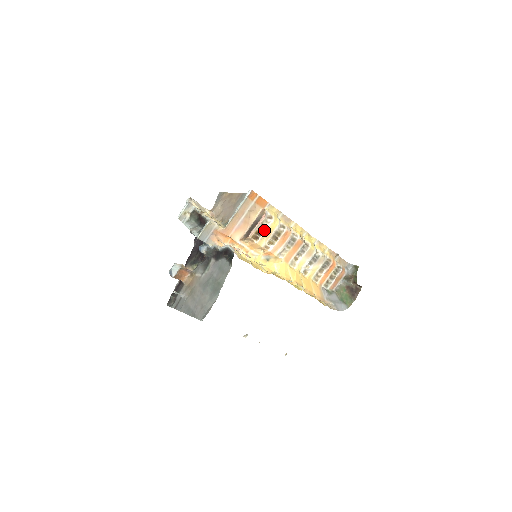
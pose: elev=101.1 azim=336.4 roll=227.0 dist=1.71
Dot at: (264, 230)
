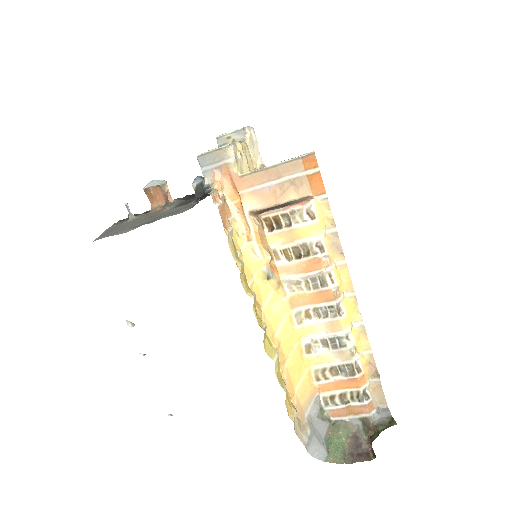
Dot at: (289, 225)
